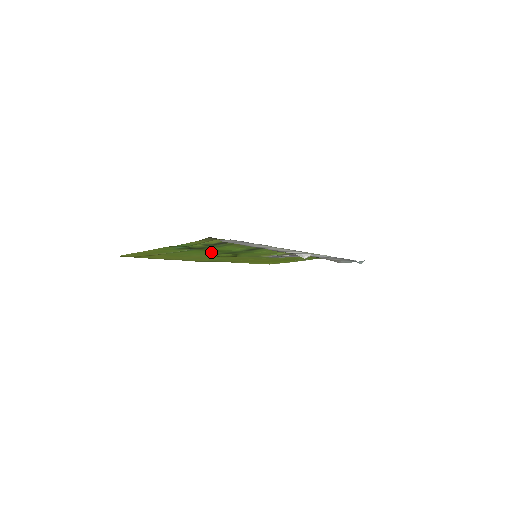
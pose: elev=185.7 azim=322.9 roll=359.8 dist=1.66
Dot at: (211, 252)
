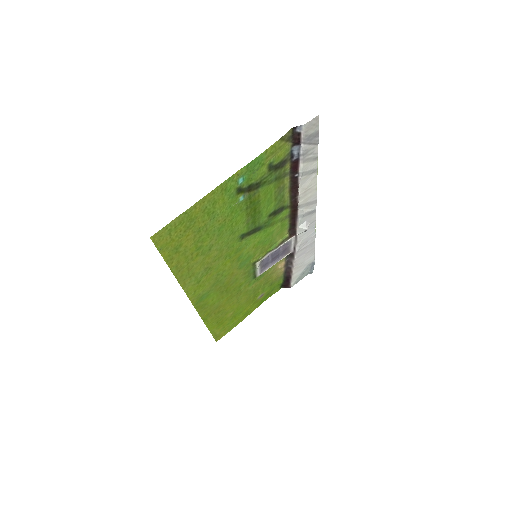
Dot at: (242, 224)
